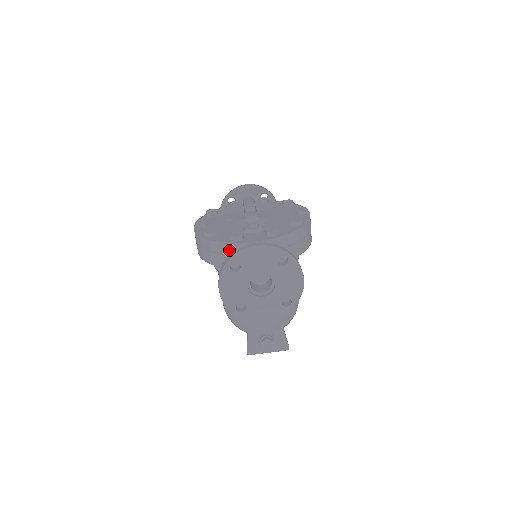
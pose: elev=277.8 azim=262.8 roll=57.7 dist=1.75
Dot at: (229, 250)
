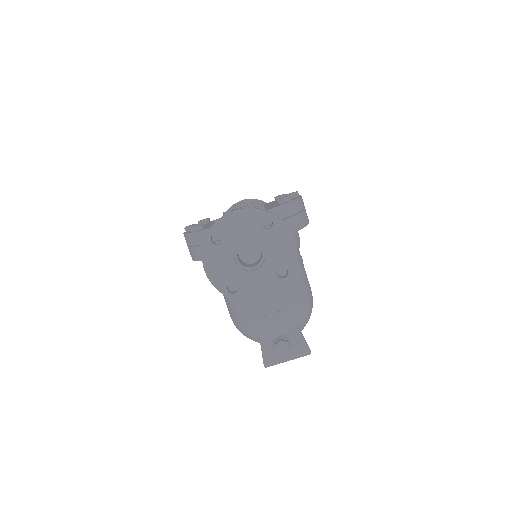
Dot at: (215, 236)
